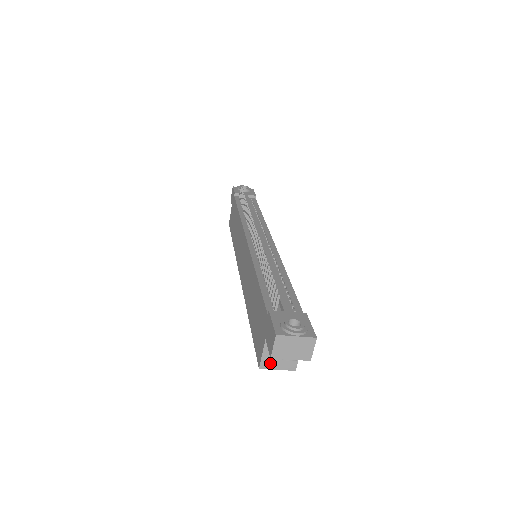
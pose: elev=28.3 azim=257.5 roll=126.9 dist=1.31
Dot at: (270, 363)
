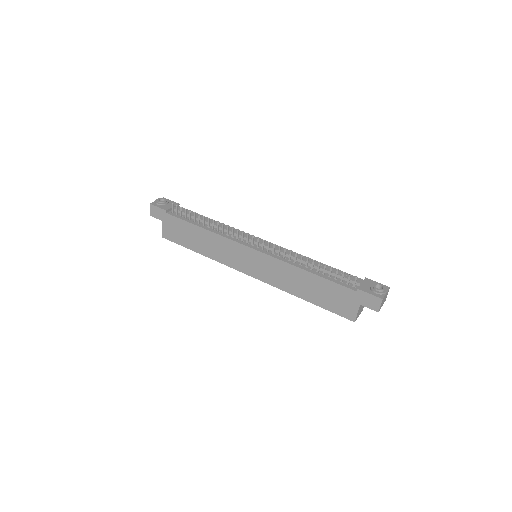
Dot at: (358, 315)
